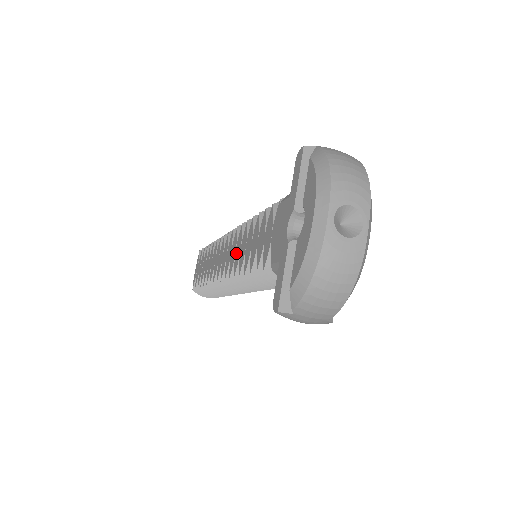
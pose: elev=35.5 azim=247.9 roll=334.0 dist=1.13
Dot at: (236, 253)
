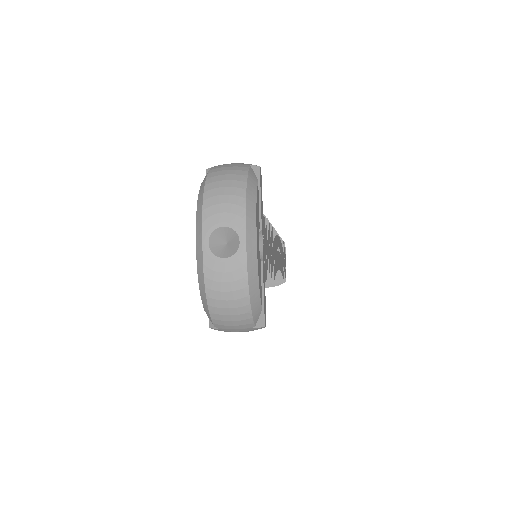
Dot at: occluded
